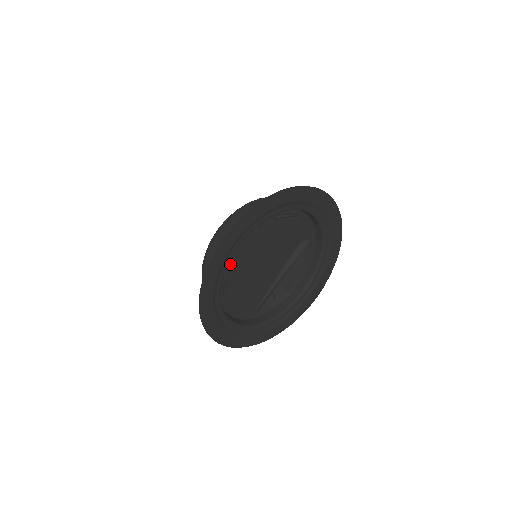
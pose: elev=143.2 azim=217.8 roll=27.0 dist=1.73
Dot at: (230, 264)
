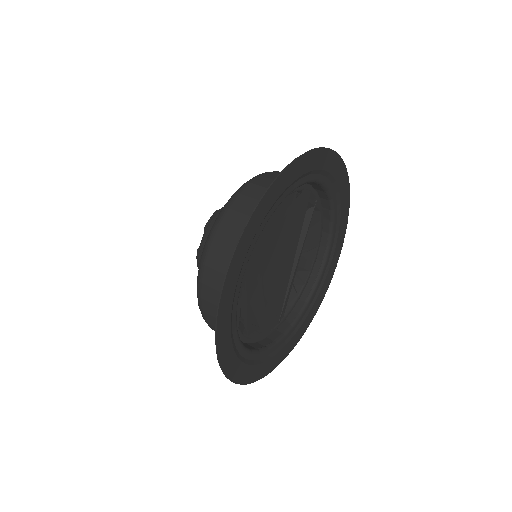
Dot at: occluded
